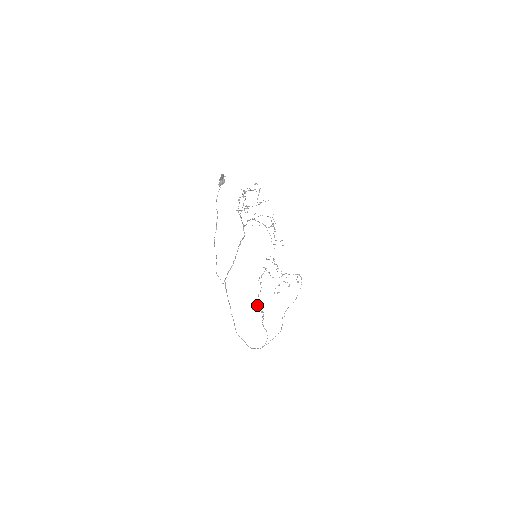
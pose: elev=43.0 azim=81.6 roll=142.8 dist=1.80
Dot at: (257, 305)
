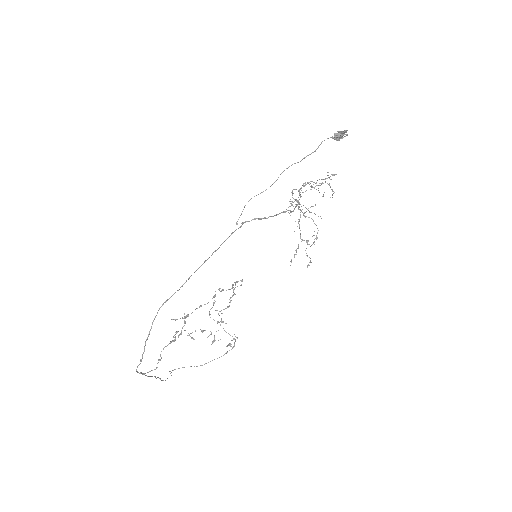
Dot at: occluded
